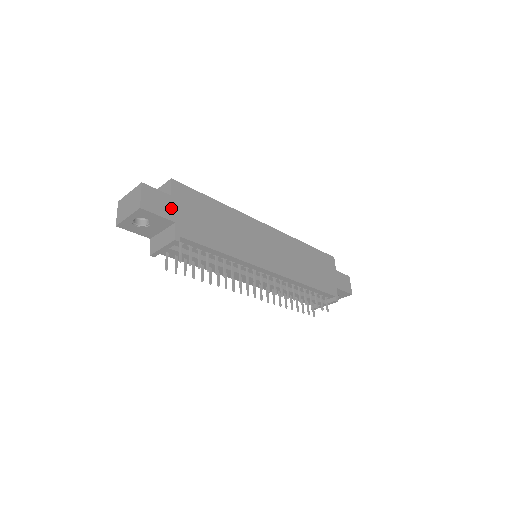
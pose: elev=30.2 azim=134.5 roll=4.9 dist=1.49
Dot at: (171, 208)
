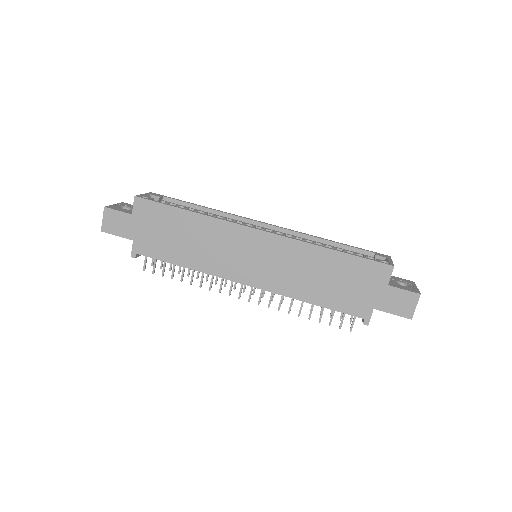
Dot at: (131, 227)
